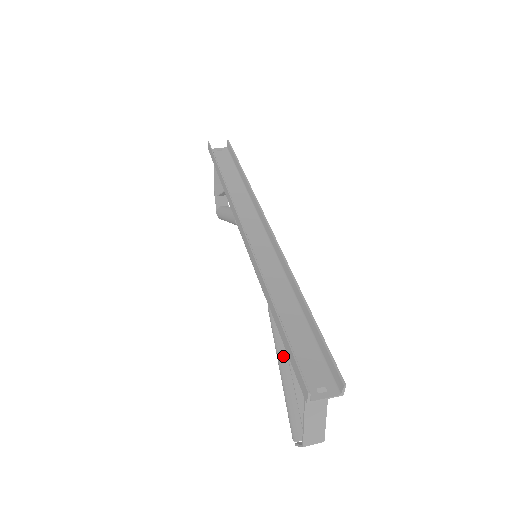
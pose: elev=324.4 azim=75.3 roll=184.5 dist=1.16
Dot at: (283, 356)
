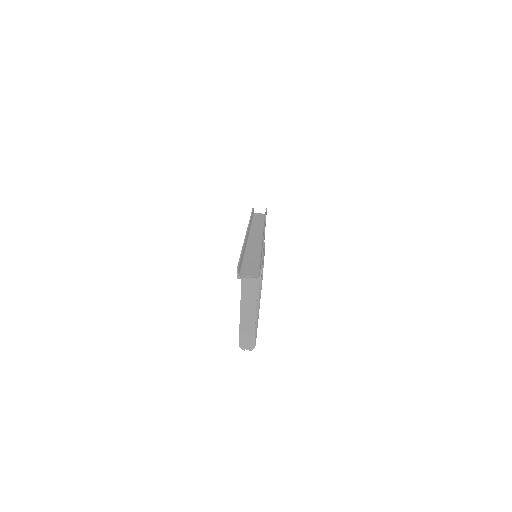
Dot at: occluded
